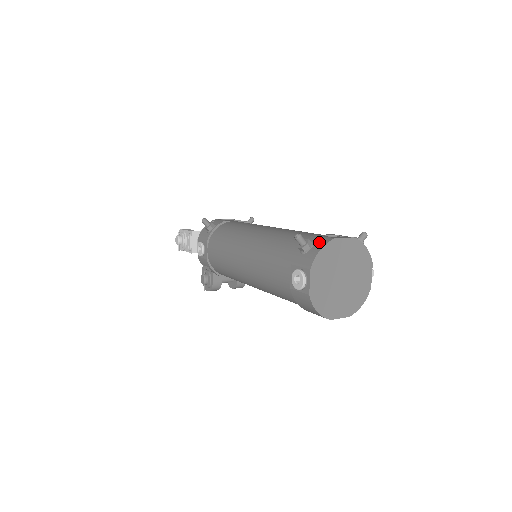
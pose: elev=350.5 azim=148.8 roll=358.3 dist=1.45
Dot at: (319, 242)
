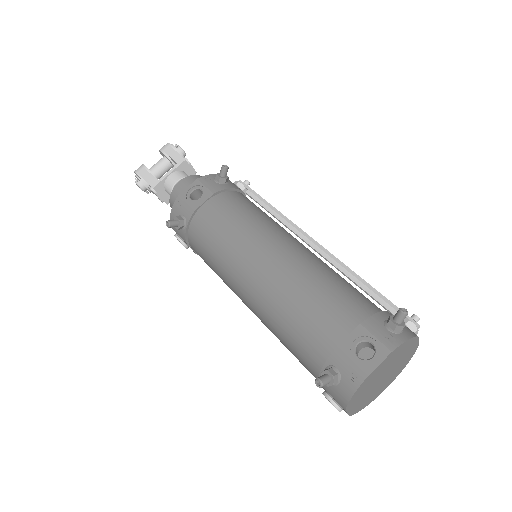
Dot at: (348, 378)
